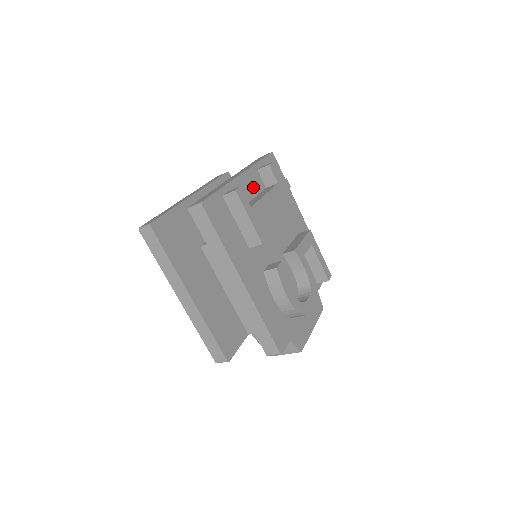
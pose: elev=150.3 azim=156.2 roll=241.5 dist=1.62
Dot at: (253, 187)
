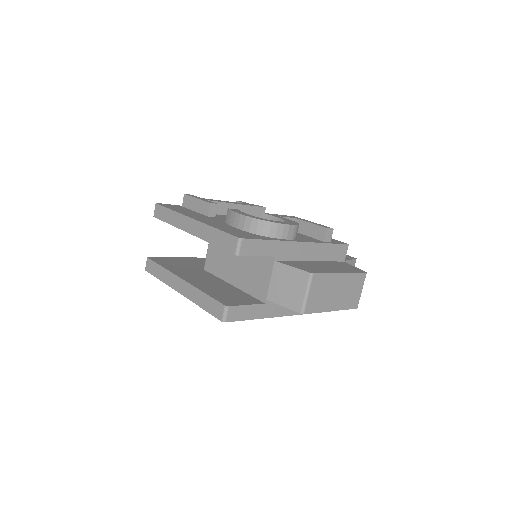
Dot at: occluded
